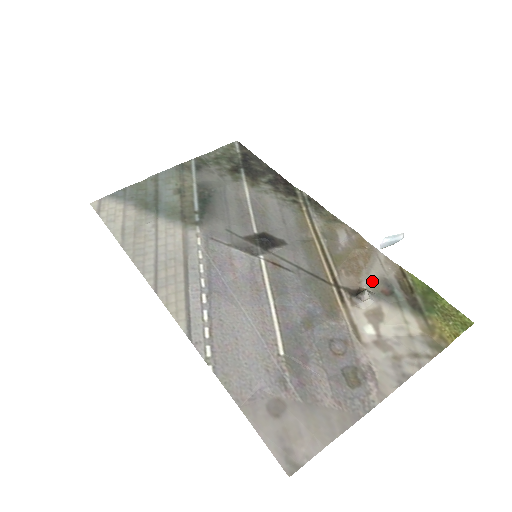
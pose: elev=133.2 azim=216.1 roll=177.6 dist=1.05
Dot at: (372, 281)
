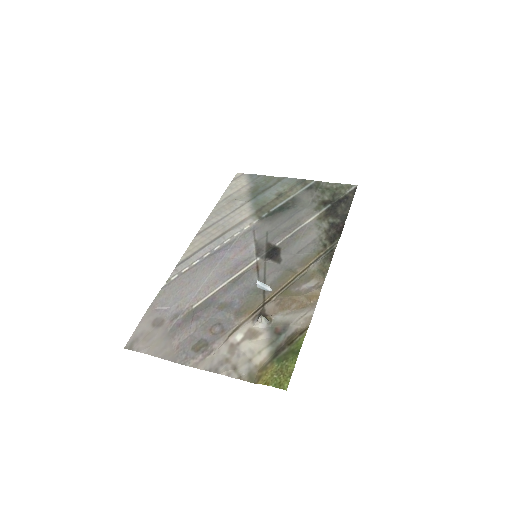
Dot at: (281, 319)
